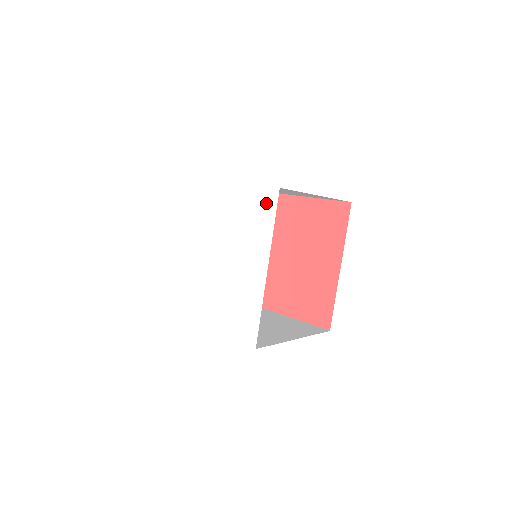
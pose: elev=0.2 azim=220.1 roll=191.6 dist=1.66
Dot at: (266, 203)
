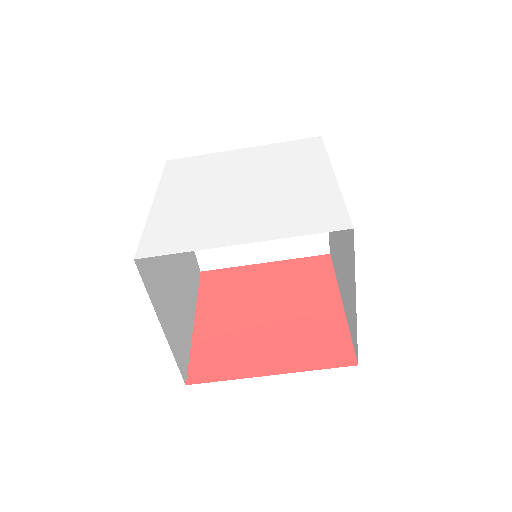
Dot at: (309, 145)
